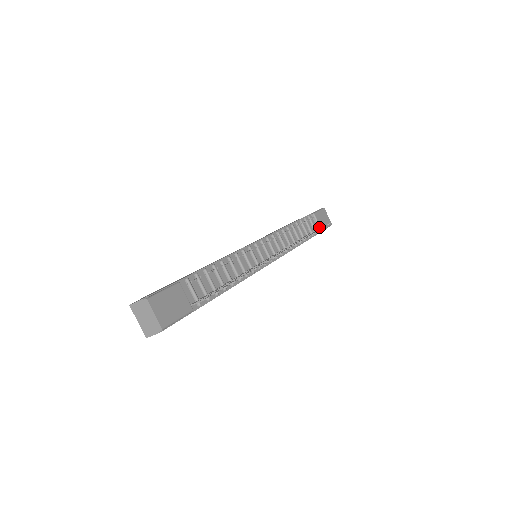
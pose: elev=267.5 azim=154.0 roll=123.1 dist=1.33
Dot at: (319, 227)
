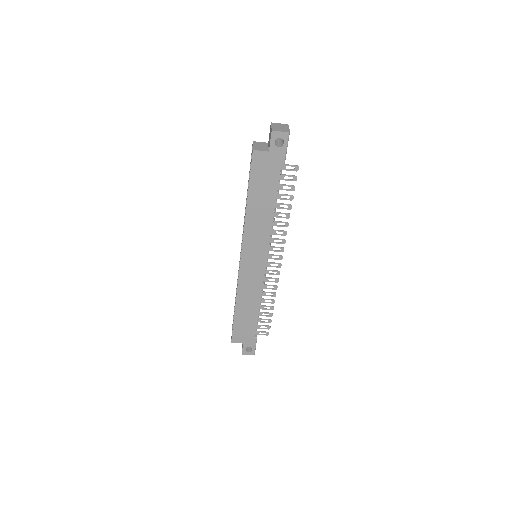
Dot at: (257, 334)
